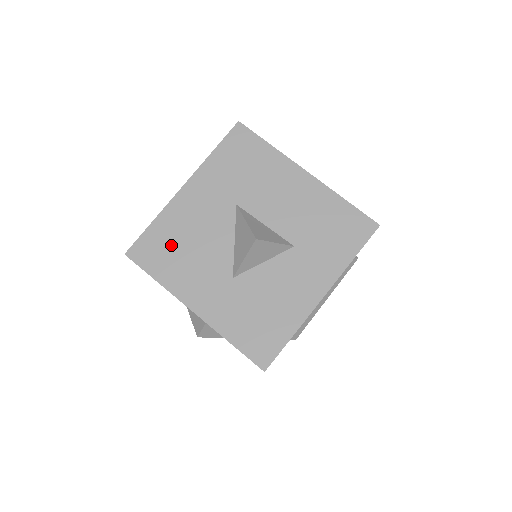
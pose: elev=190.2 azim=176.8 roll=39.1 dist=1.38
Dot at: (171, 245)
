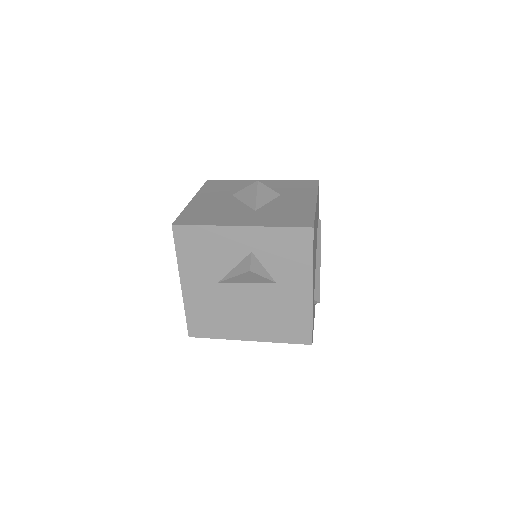
Dot at: (202, 214)
